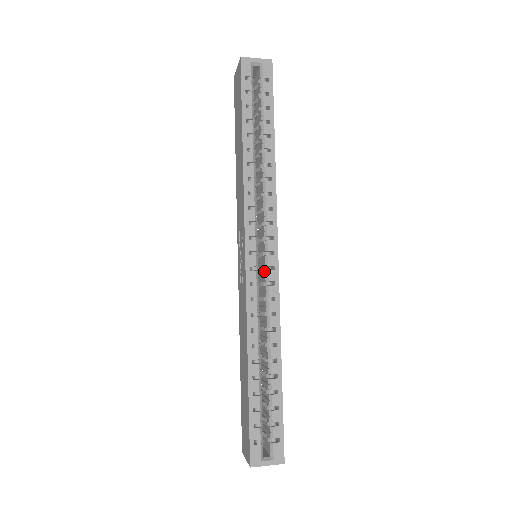
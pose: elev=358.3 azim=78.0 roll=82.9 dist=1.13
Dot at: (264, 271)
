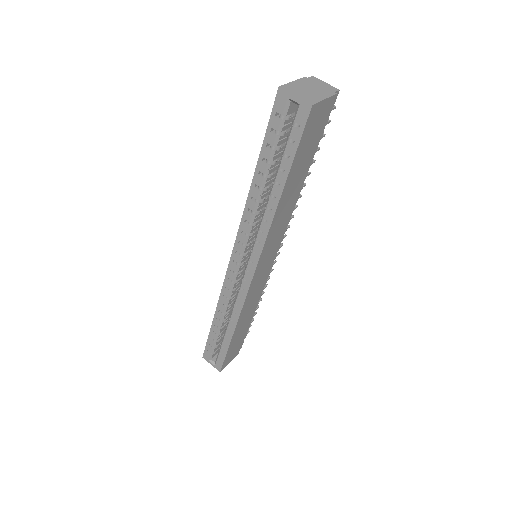
Dot at: occluded
